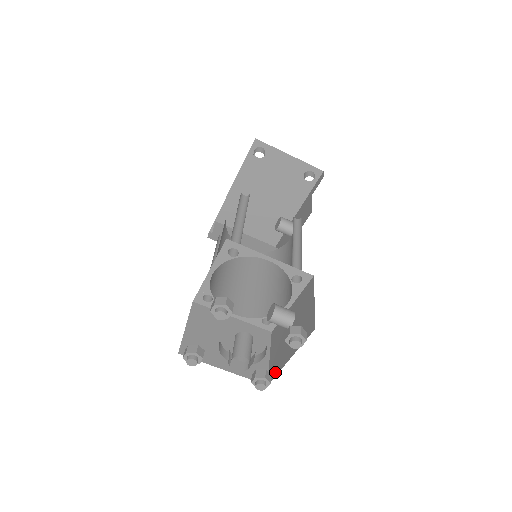
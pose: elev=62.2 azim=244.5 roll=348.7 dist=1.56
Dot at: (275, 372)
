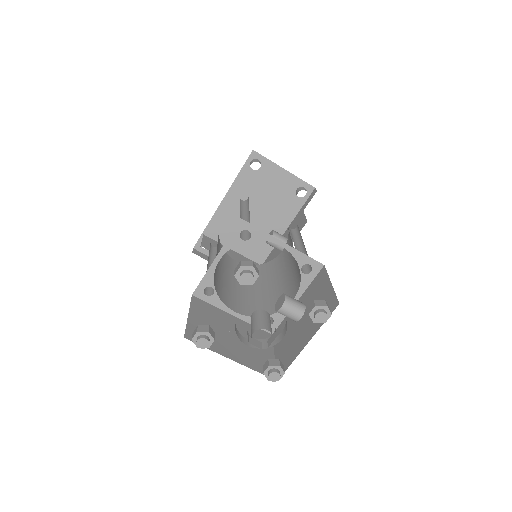
Dot at: (287, 364)
